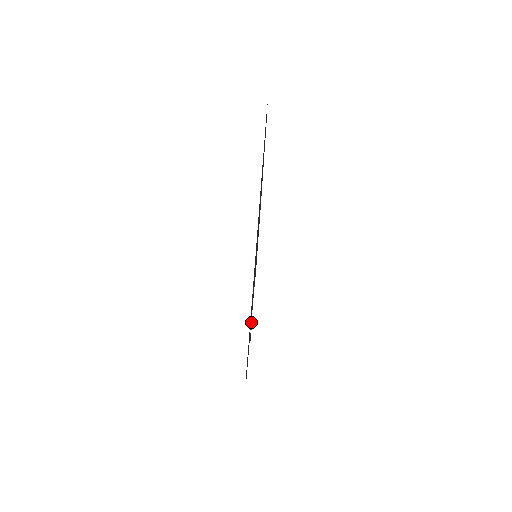
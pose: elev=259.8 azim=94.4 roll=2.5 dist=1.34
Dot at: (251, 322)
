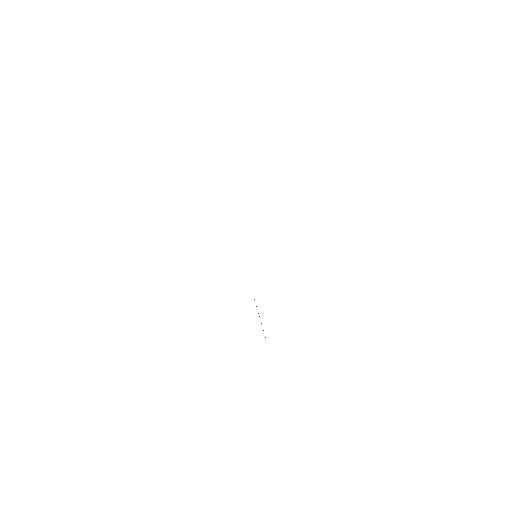
Dot at: occluded
